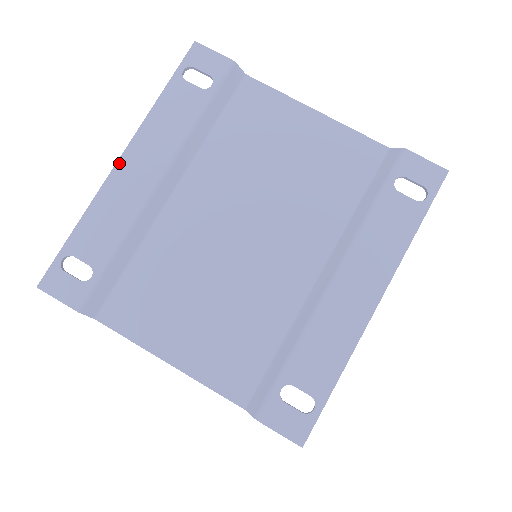
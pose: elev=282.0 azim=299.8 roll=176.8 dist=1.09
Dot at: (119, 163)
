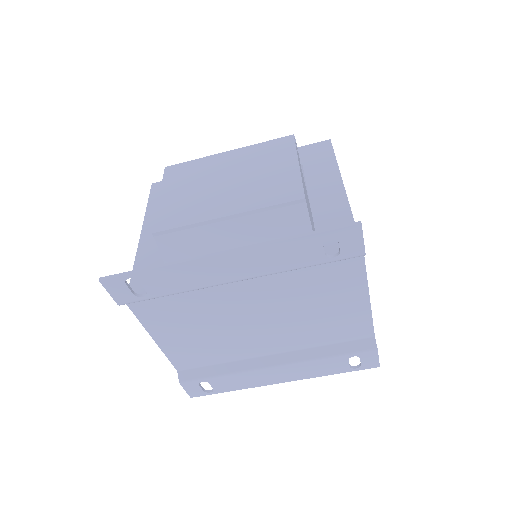
Dot at: (221, 256)
